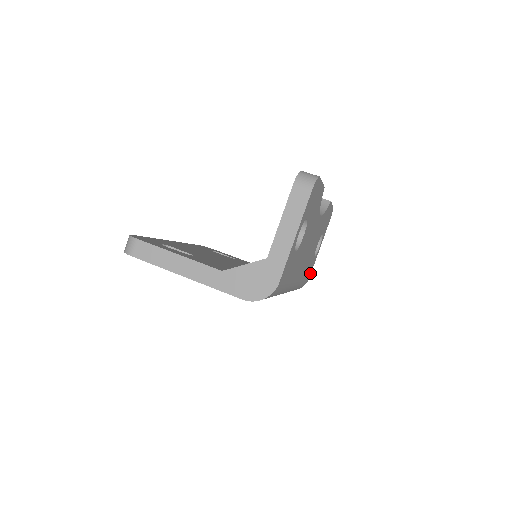
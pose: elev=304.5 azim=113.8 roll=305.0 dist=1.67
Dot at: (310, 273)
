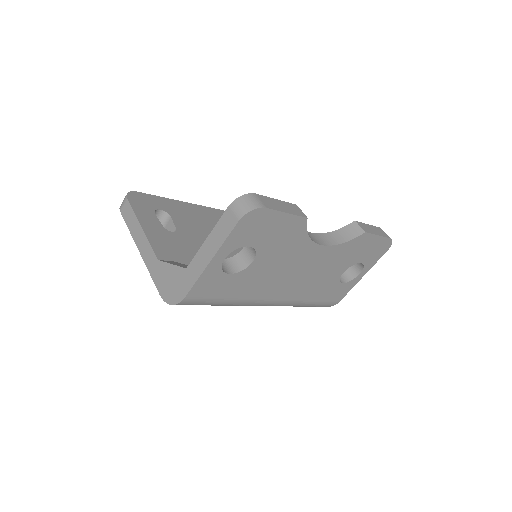
Dot at: (340, 297)
